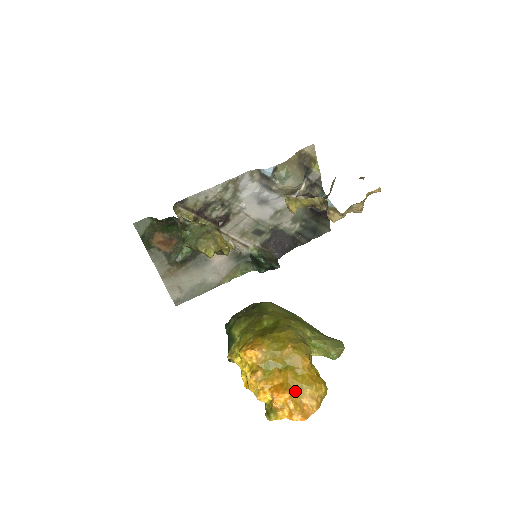
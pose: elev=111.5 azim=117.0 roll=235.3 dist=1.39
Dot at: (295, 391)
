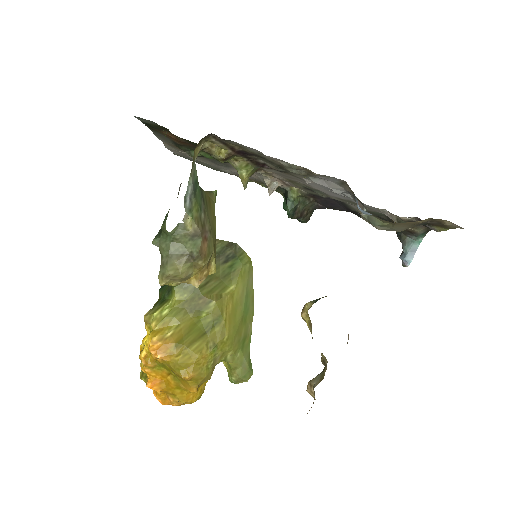
Dot at: (168, 392)
